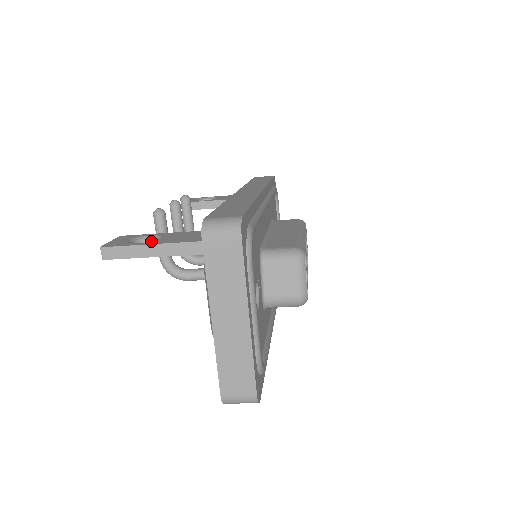
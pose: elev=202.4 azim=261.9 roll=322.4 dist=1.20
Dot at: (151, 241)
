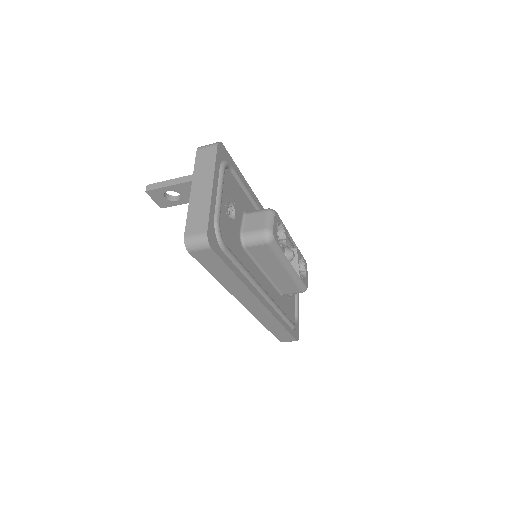
Dot at: occluded
